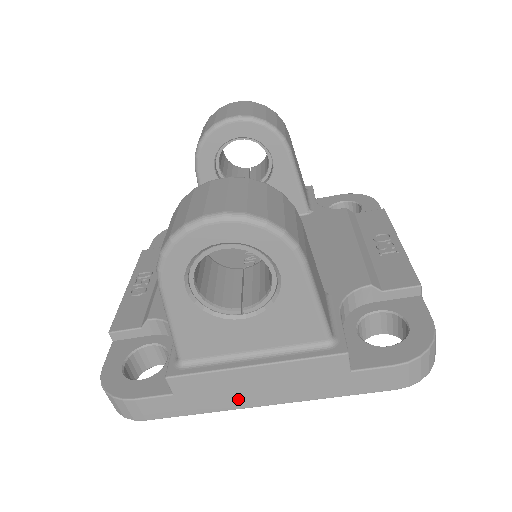
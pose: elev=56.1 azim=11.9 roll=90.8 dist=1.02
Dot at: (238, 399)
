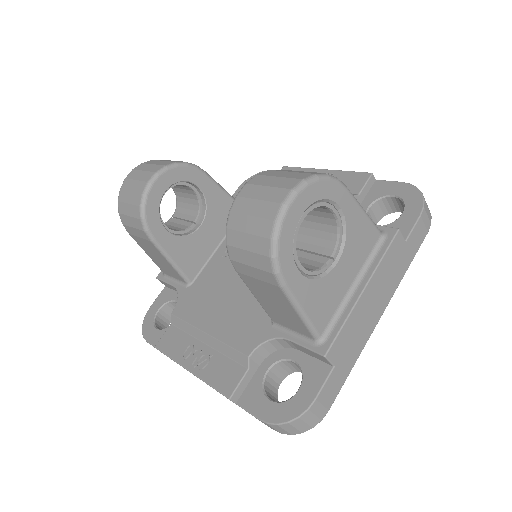
Dot at: (367, 327)
